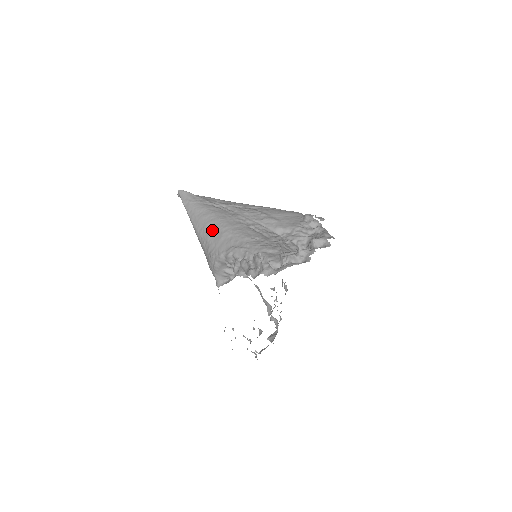
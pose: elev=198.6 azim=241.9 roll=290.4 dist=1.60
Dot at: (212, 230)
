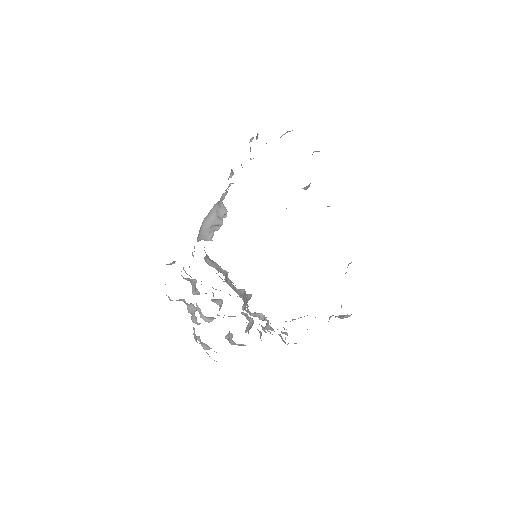
Dot at: occluded
